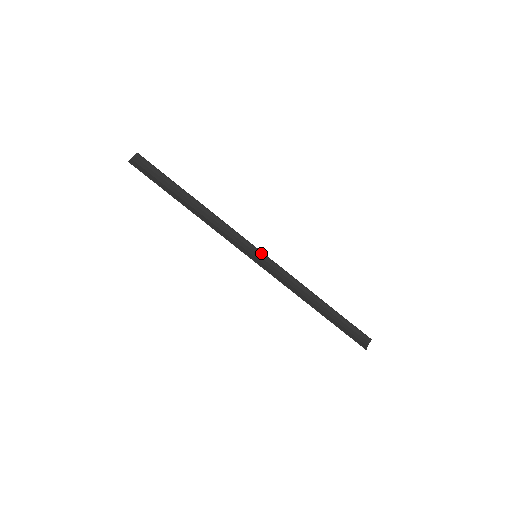
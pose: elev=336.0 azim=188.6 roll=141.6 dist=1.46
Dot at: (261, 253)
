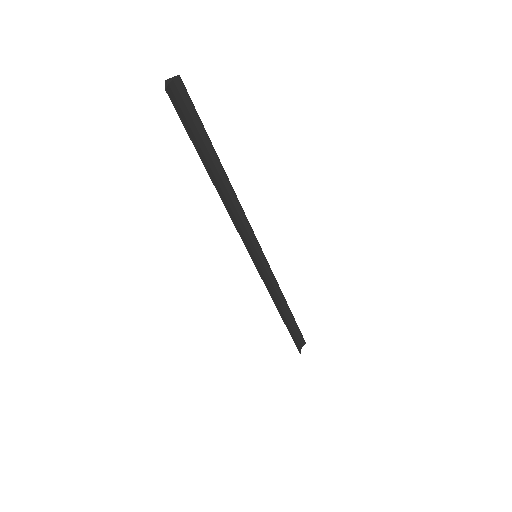
Dot at: (262, 254)
